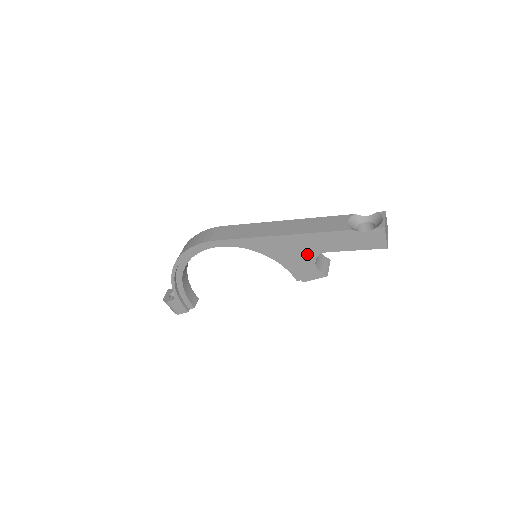
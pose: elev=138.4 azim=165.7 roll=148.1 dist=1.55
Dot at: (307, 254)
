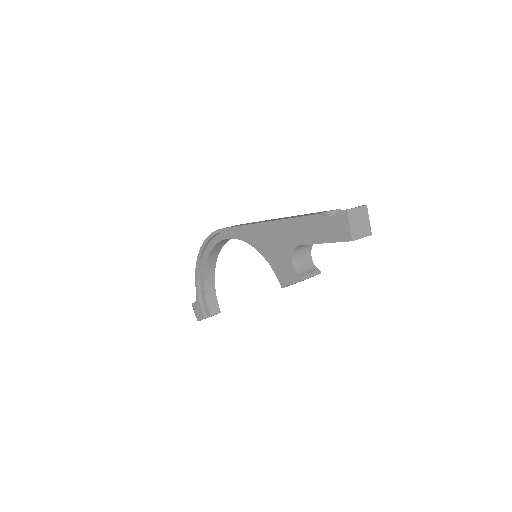
Dot at: (285, 247)
